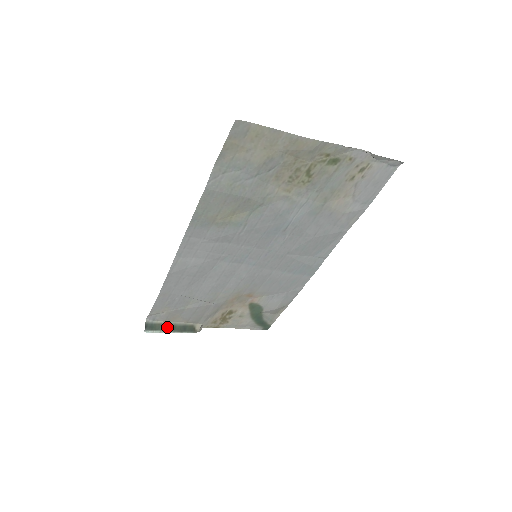
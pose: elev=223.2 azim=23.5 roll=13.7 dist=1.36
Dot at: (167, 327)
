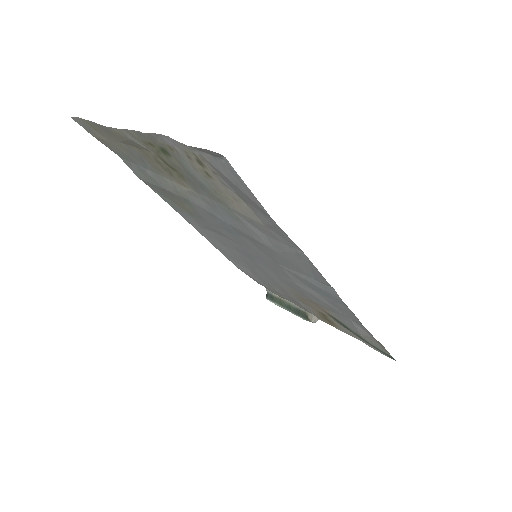
Dot at: (283, 303)
